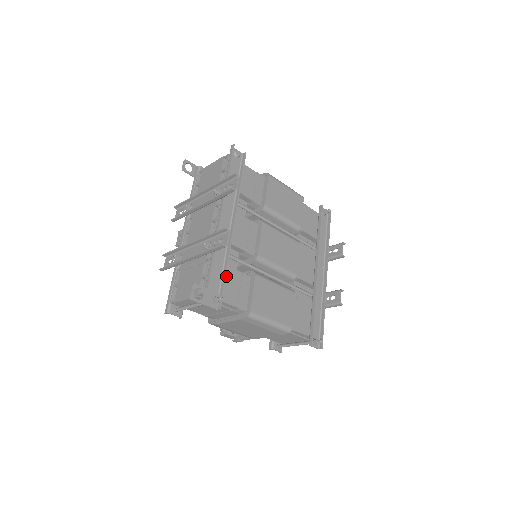
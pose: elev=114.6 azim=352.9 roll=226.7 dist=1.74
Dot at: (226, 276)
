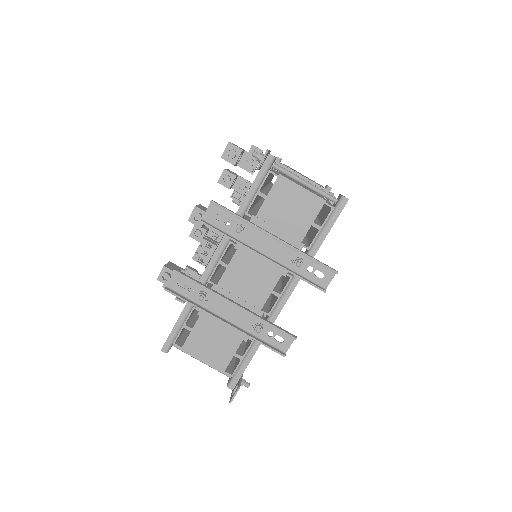
Dot at: occluded
